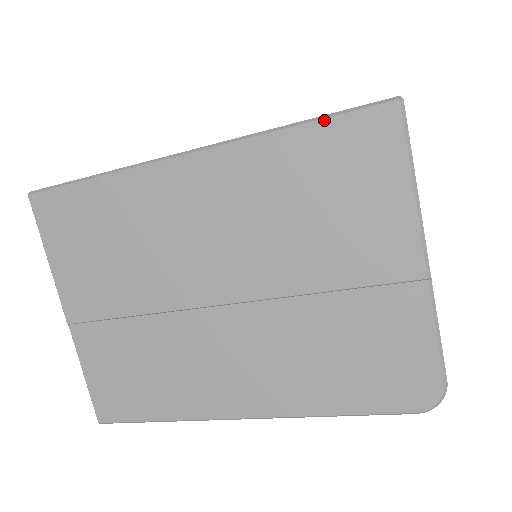
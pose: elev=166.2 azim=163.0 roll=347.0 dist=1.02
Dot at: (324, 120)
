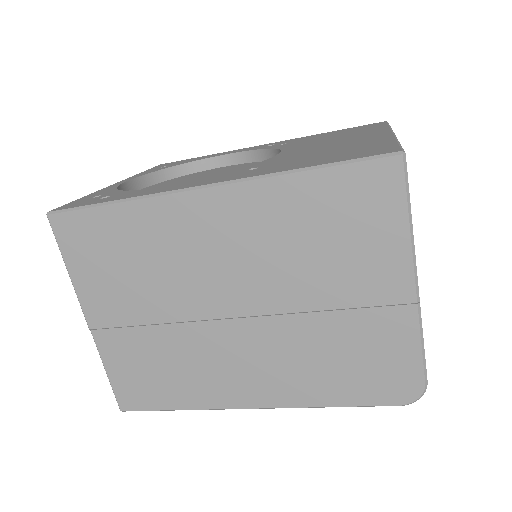
Dot at: (334, 167)
